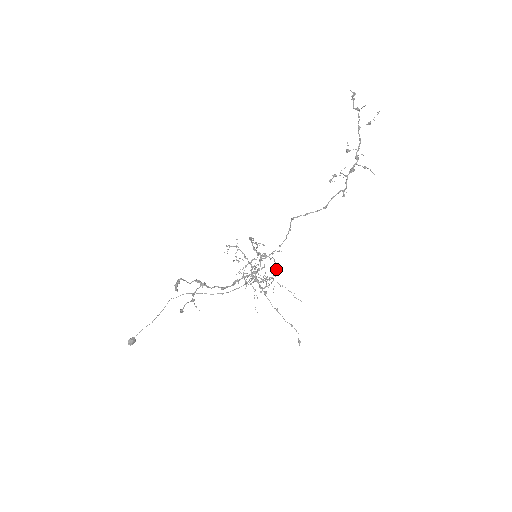
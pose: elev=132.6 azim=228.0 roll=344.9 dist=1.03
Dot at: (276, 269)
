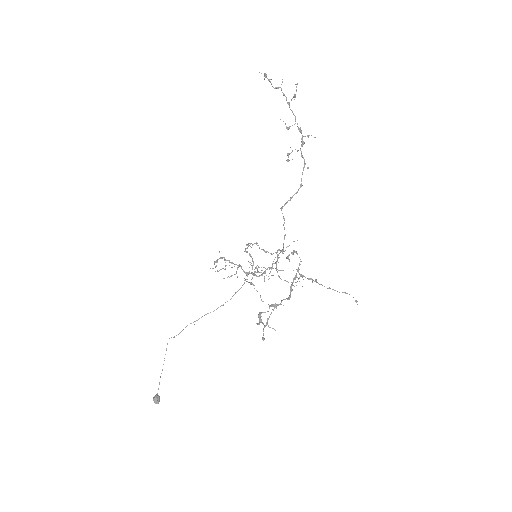
Dot at: (277, 257)
